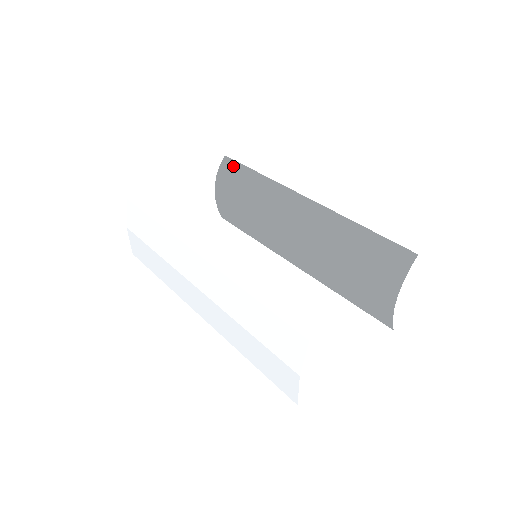
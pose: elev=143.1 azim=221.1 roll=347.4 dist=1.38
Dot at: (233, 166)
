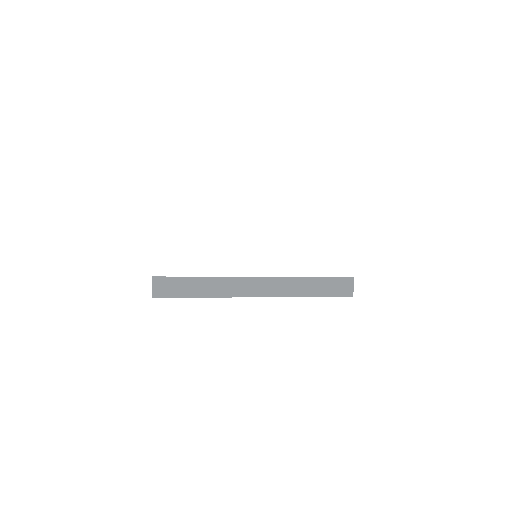
Dot at: occluded
